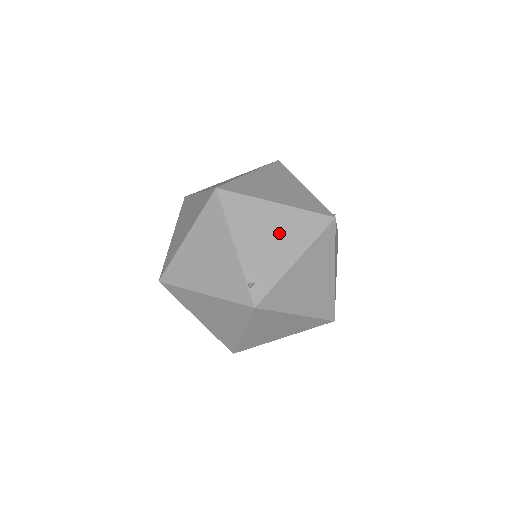
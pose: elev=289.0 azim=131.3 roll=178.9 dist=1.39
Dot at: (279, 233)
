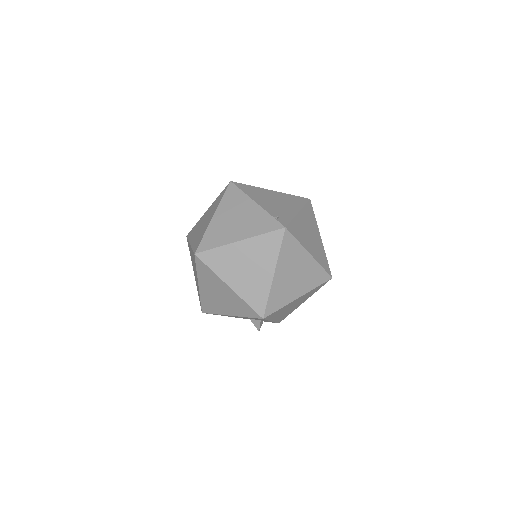
Dot at: (281, 201)
